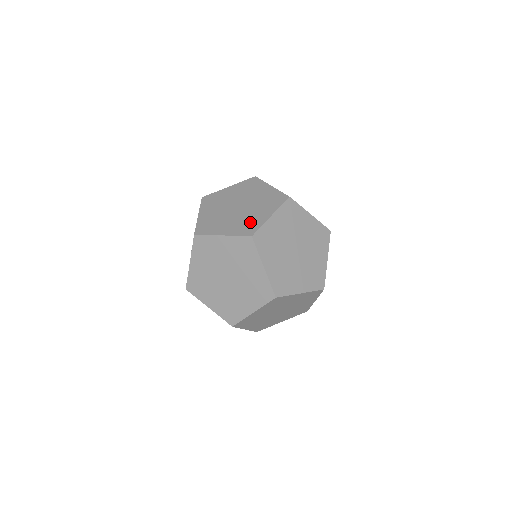
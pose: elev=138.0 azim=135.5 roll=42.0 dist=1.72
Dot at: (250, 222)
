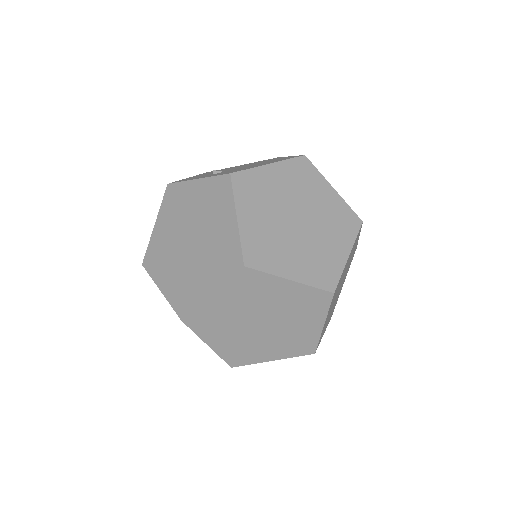
Dot at: (223, 249)
